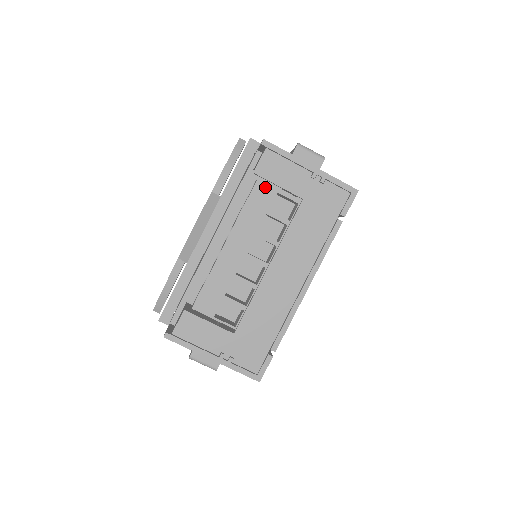
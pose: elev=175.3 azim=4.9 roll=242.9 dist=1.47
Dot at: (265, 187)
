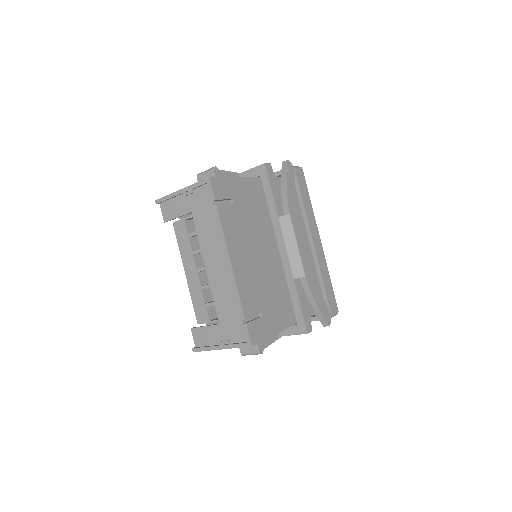
Dot at: (178, 223)
